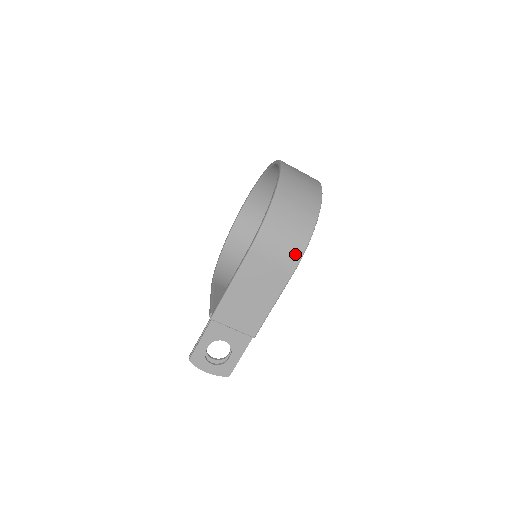
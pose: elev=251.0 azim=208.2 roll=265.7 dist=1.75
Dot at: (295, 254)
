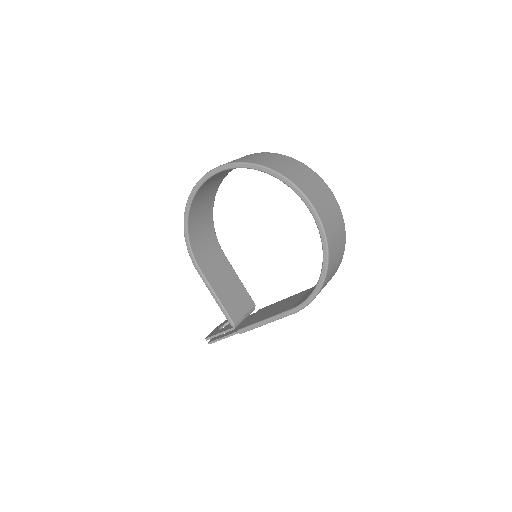
Dot at: occluded
